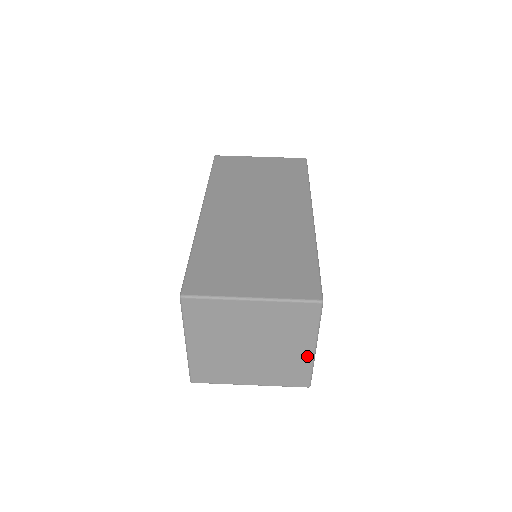
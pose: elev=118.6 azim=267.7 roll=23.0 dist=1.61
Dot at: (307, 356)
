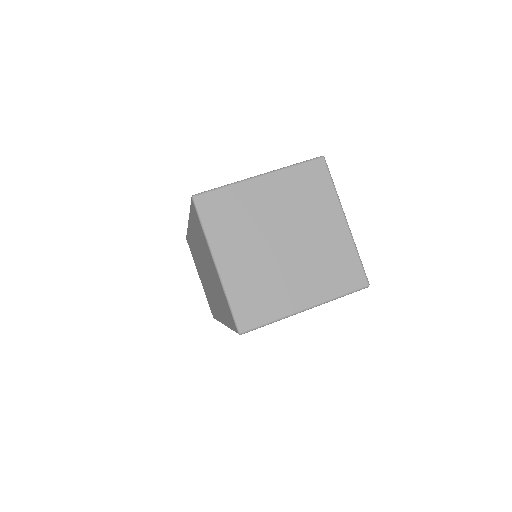
Dot at: (344, 235)
